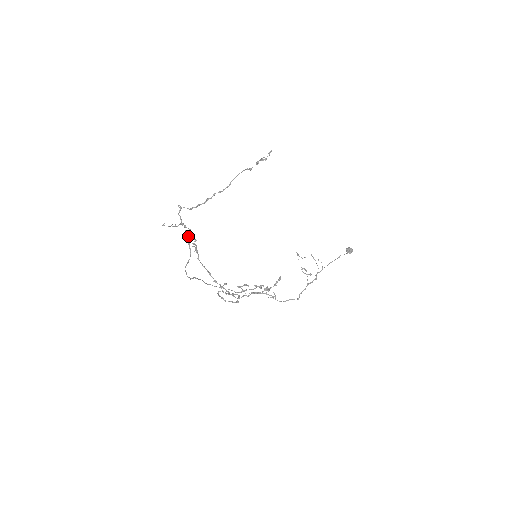
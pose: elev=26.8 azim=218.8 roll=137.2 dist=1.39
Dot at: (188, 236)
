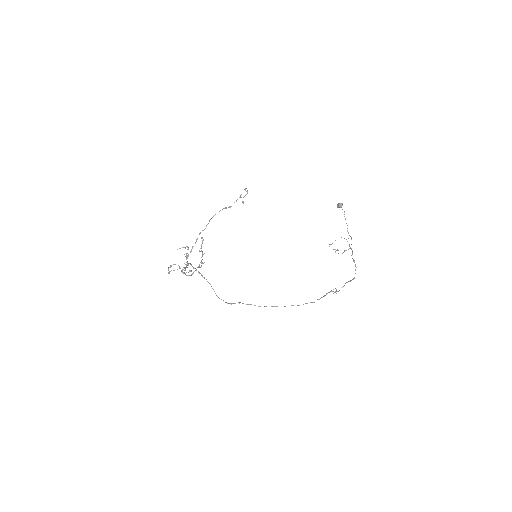
Dot at: (196, 270)
